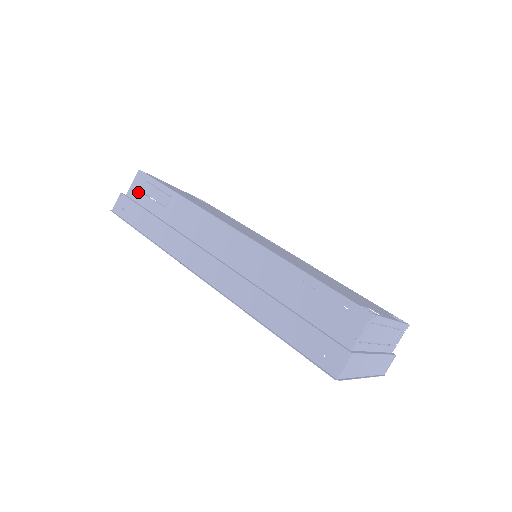
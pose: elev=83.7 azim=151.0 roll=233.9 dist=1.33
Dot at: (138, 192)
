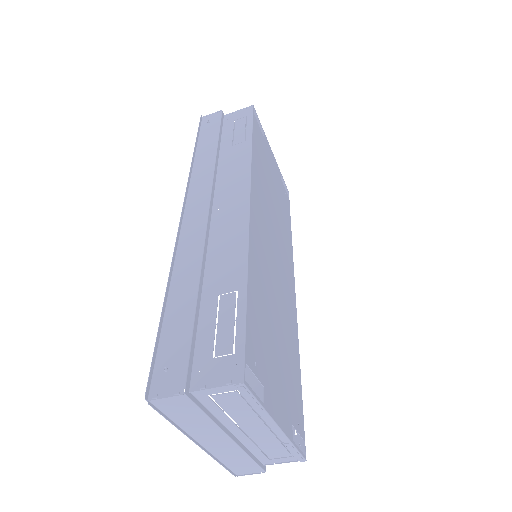
Dot at: (232, 120)
